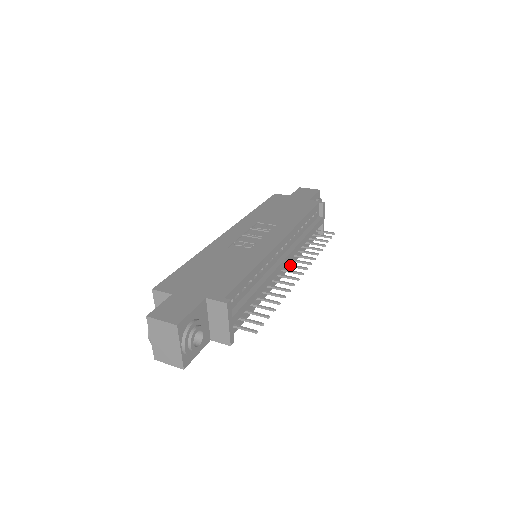
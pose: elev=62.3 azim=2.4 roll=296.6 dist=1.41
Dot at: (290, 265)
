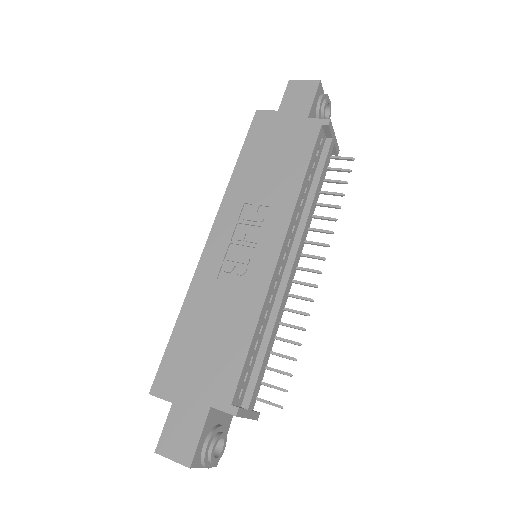
Dot at: (302, 256)
